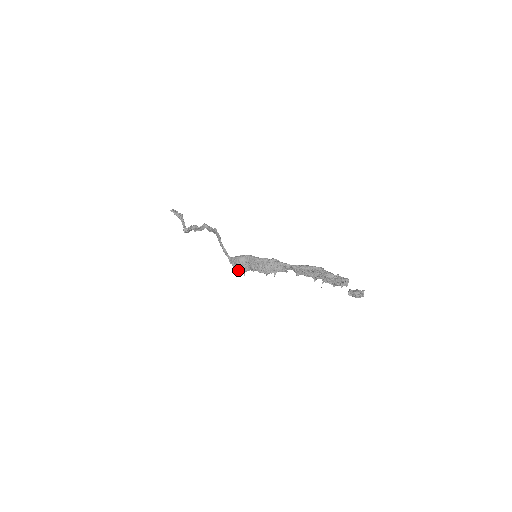
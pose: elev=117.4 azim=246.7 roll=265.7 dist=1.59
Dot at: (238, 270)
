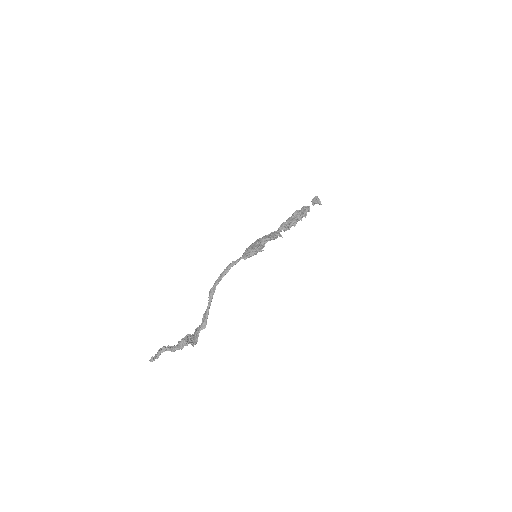
Dot at: (255, 250)
